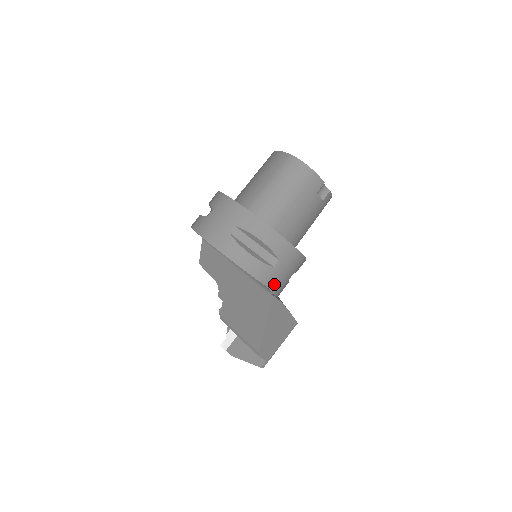
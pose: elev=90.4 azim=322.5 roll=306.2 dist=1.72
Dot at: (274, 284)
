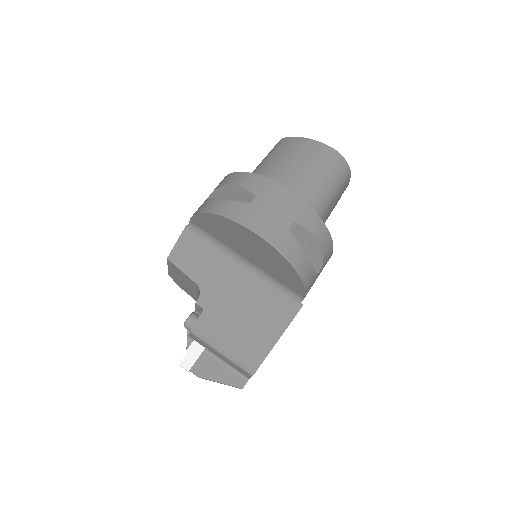
Dot at: occluded
